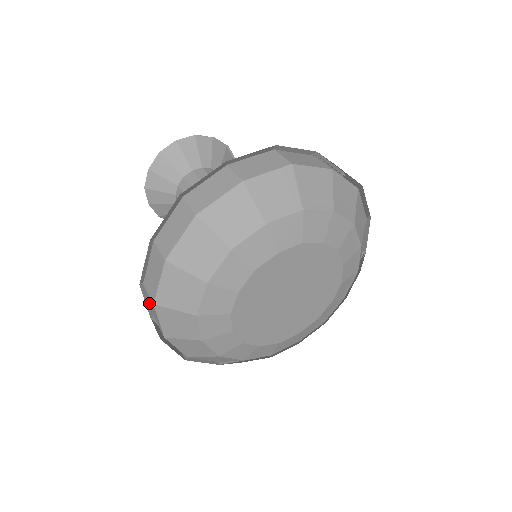
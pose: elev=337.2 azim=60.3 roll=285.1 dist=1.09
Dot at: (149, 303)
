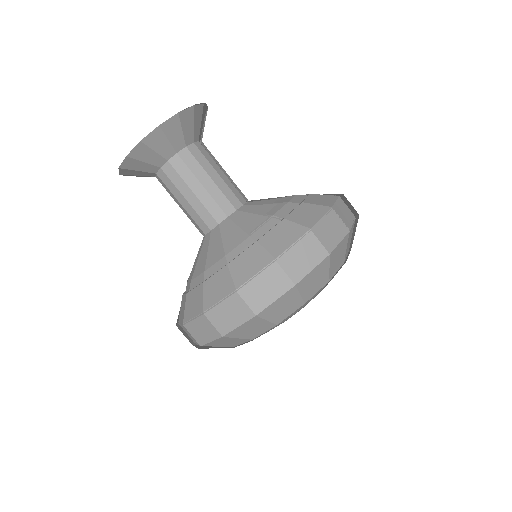
Dot at: occluded
